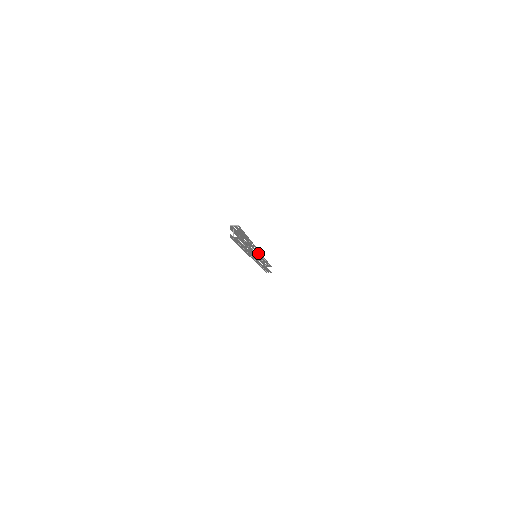
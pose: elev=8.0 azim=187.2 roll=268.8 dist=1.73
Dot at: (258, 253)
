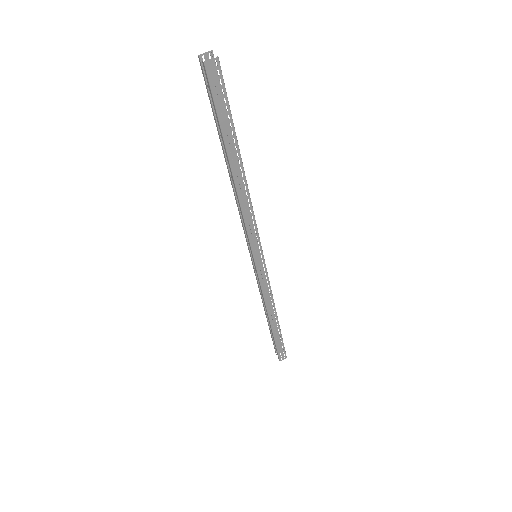
Dot at: (257, 262)
